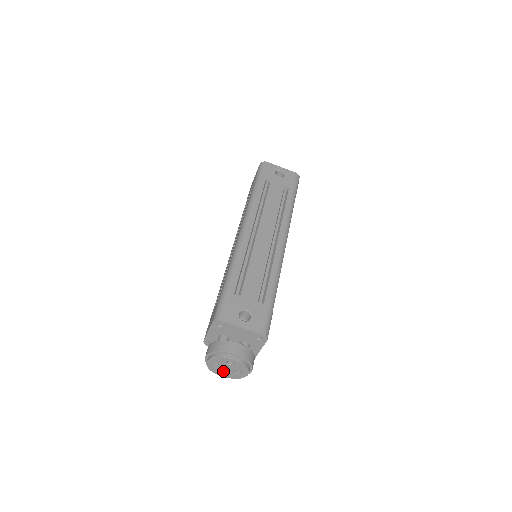
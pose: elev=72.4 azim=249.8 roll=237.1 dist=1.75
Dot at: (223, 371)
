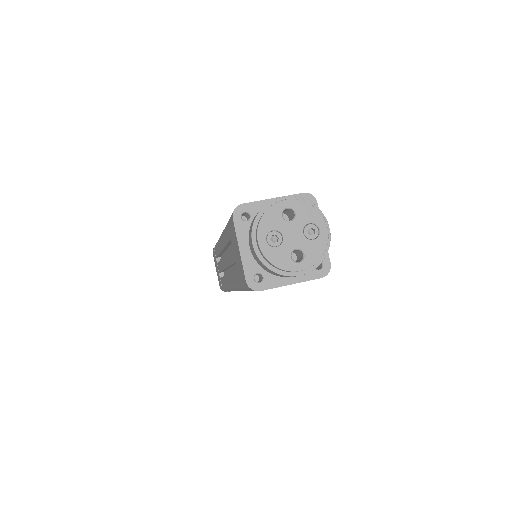
Dot at: (295, 262)
